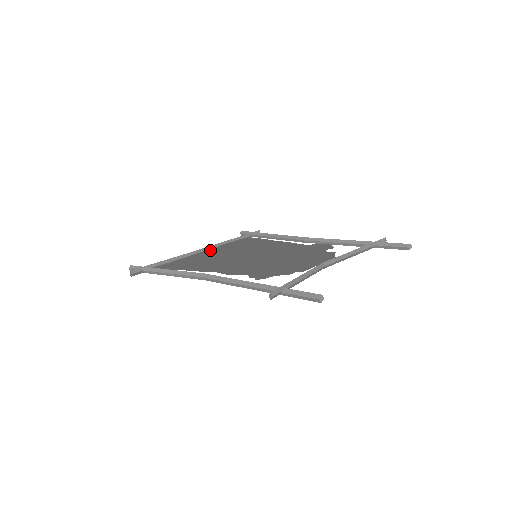
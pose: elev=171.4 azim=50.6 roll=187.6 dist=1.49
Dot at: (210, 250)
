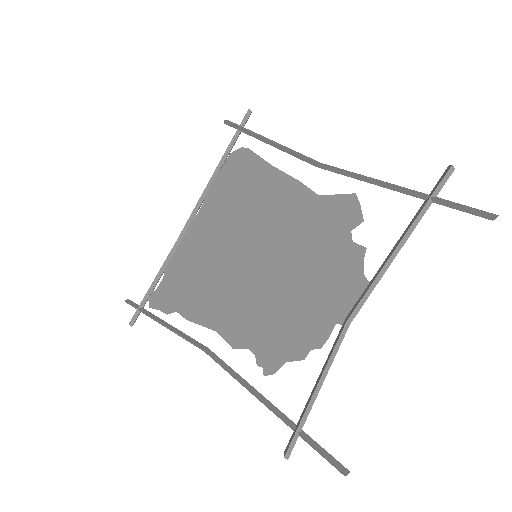
Dot at: (197, 220)
